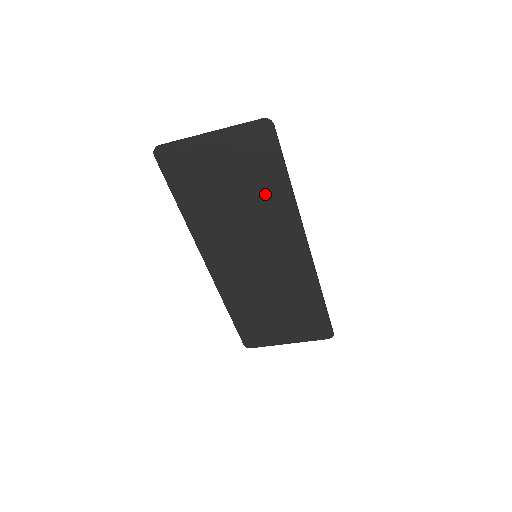
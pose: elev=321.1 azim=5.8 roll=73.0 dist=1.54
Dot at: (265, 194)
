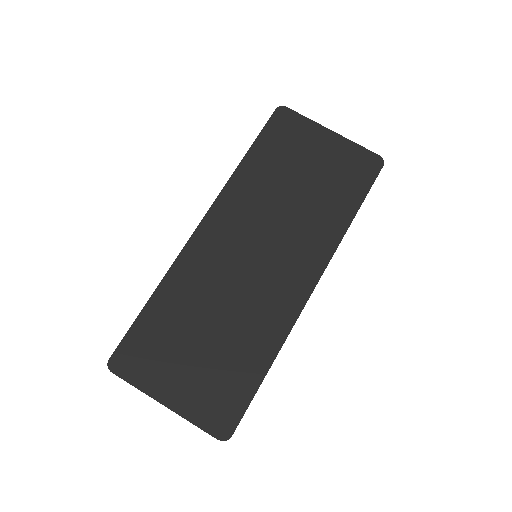
Dot at: (327, 206)
